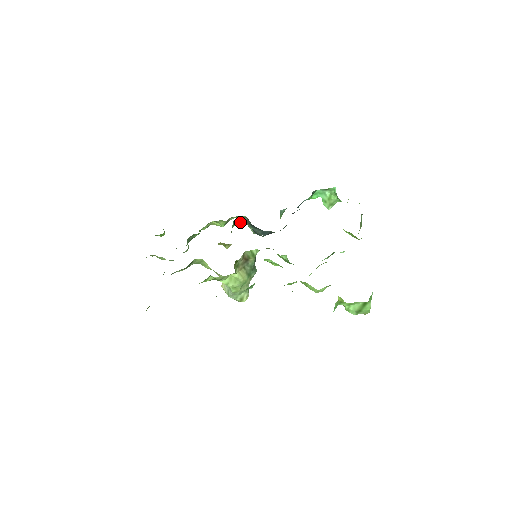
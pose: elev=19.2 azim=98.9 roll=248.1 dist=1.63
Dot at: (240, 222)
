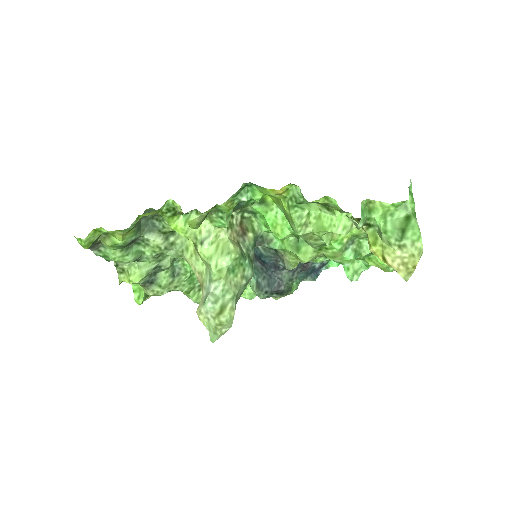
Dot at: occluded
